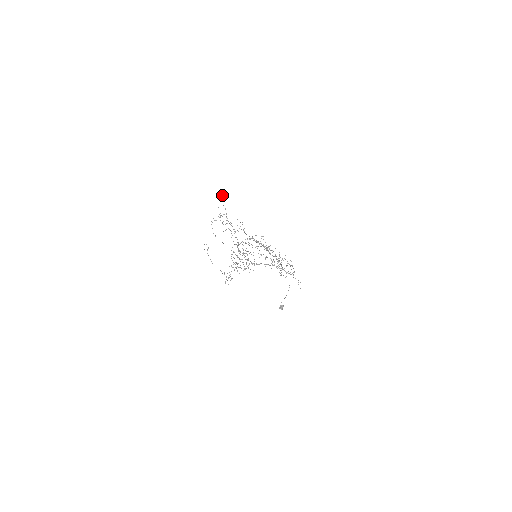
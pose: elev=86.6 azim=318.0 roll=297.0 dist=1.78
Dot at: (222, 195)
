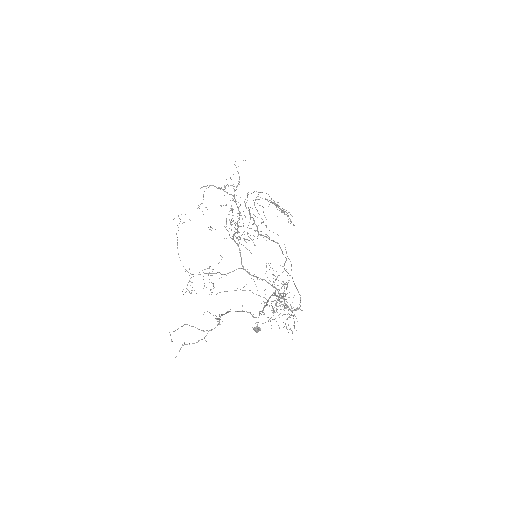
Dot at: occluded
